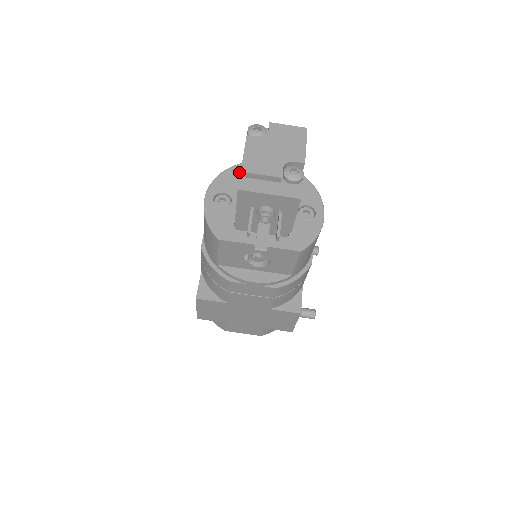
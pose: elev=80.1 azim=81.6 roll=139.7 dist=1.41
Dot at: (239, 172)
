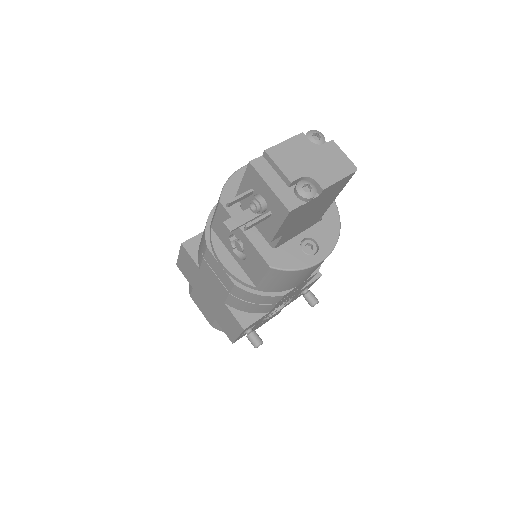
Dot at: occluded
